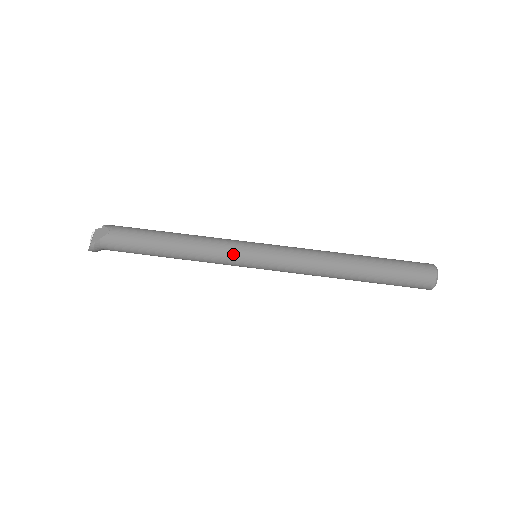
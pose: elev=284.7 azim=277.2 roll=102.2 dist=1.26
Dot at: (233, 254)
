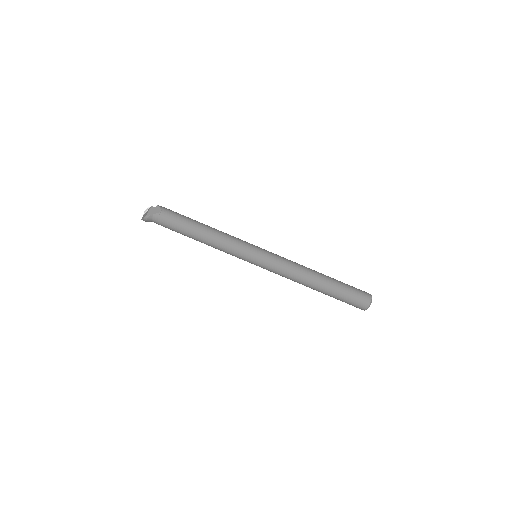
Dot at: (242, 250)
